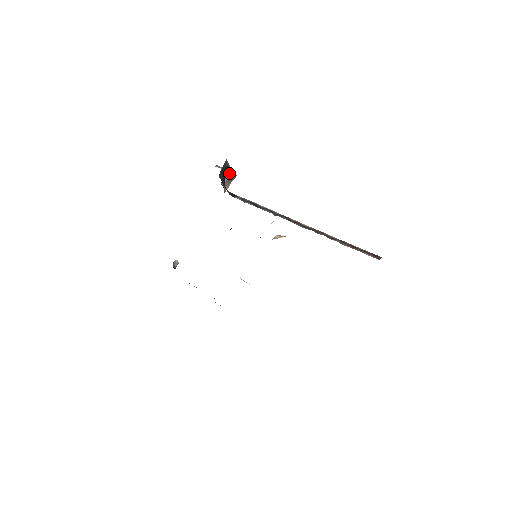
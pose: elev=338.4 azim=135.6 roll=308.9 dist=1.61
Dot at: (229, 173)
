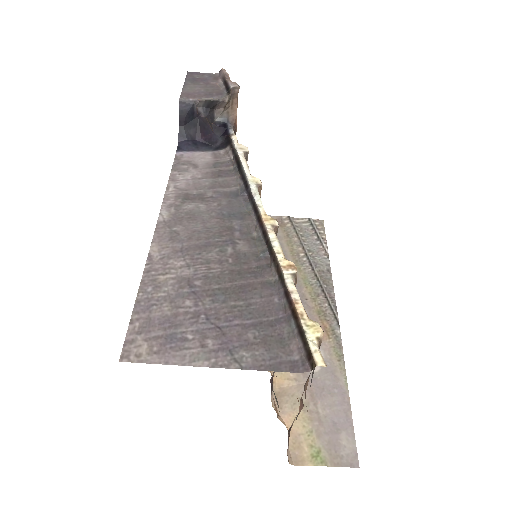
Dot at: (210, 104)
